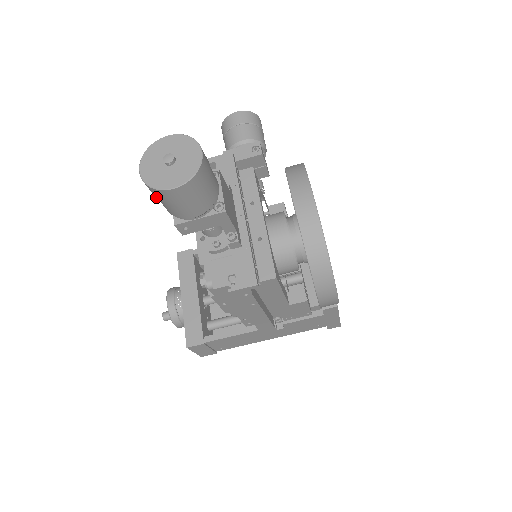
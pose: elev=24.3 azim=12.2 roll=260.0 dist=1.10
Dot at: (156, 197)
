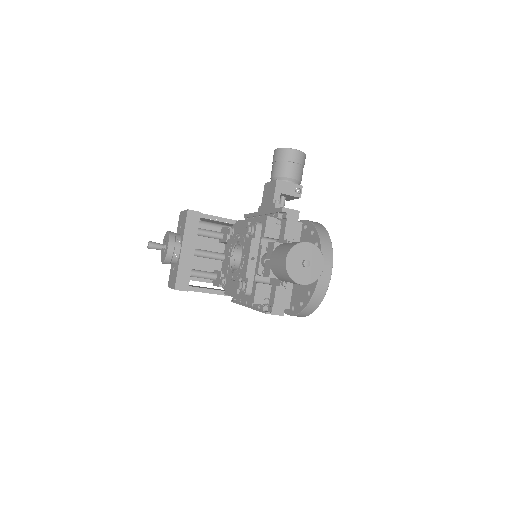
Dot at: (281, 273)
